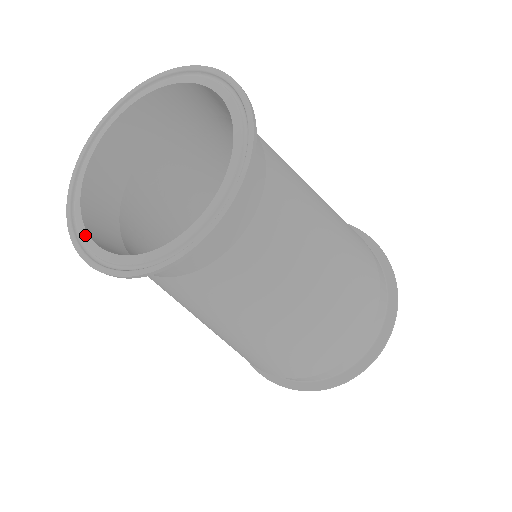
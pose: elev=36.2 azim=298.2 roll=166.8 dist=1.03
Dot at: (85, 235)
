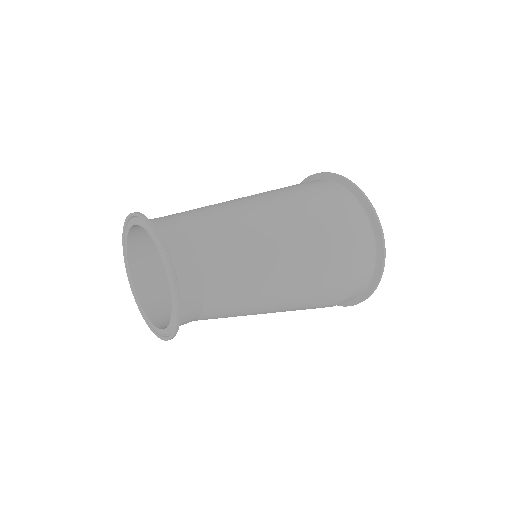
Dot at: (154, 327)
